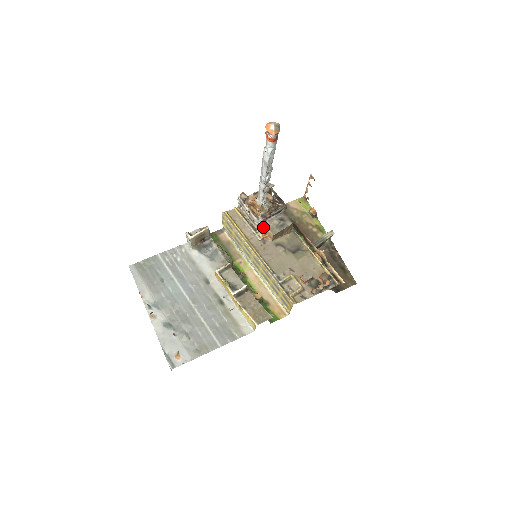
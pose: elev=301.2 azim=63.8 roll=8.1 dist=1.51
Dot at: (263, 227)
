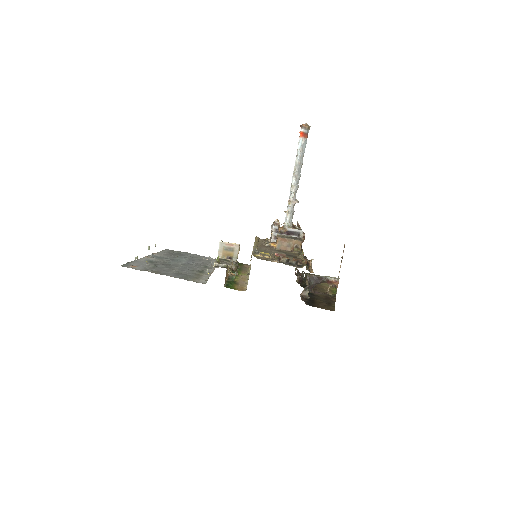
Dot at: (276, 241)
